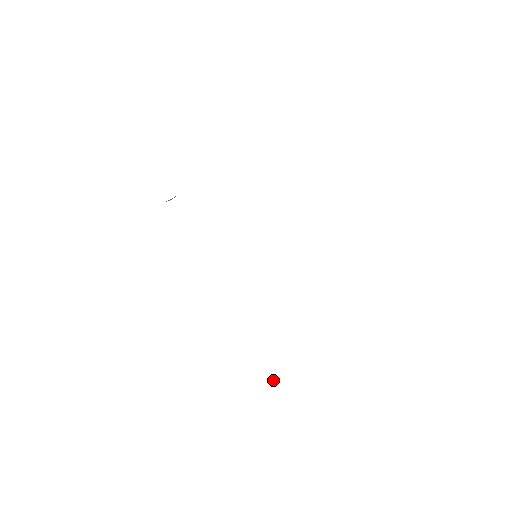
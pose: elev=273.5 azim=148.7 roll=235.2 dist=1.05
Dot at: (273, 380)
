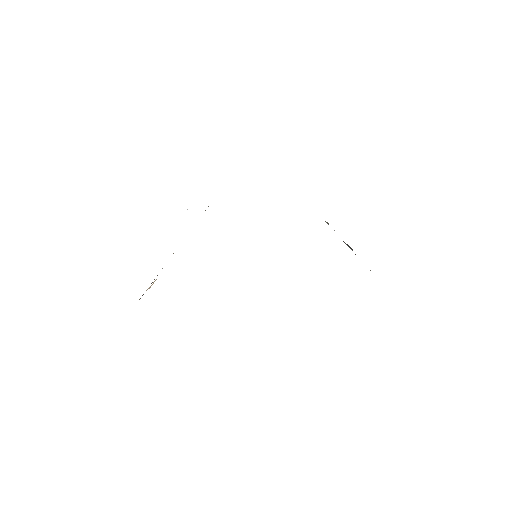
Dot at: occluded
